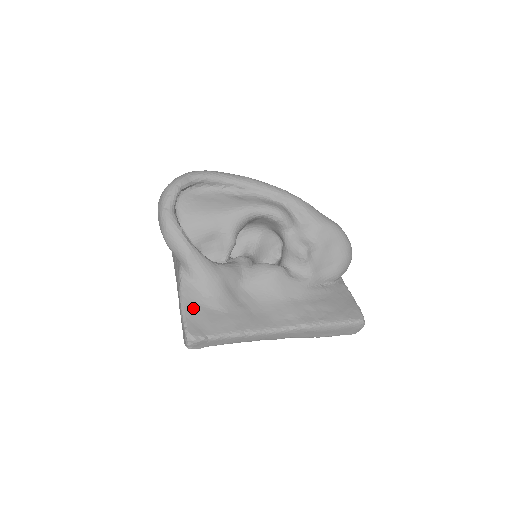
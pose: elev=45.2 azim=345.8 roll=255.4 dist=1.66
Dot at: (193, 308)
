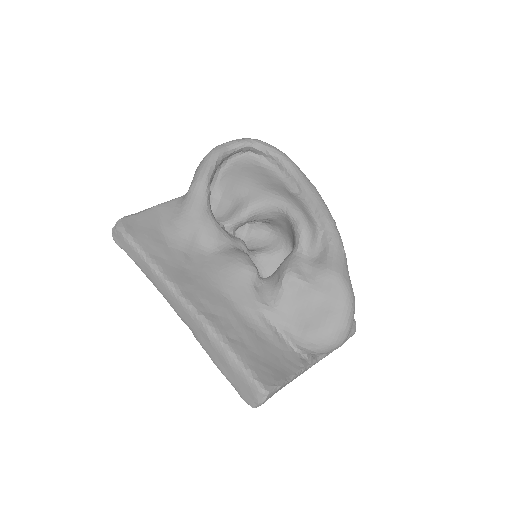
Dot at: (152, 216)
